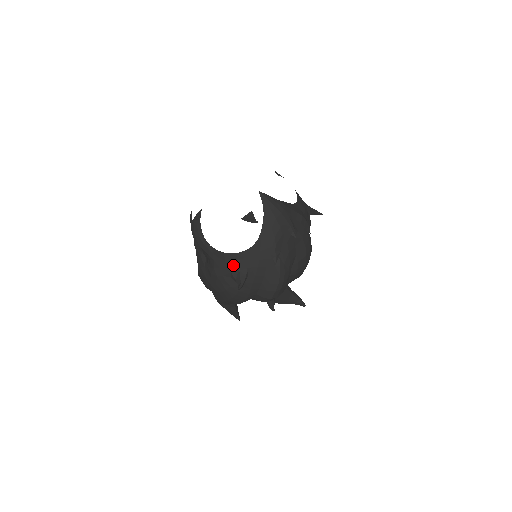
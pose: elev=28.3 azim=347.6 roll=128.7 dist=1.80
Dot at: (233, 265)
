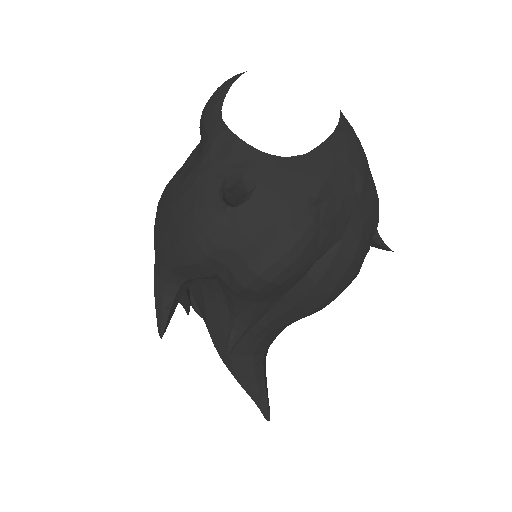
Dot at: (238, 166)
